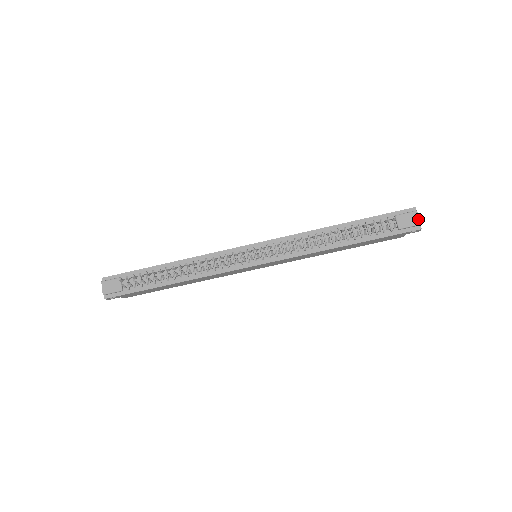
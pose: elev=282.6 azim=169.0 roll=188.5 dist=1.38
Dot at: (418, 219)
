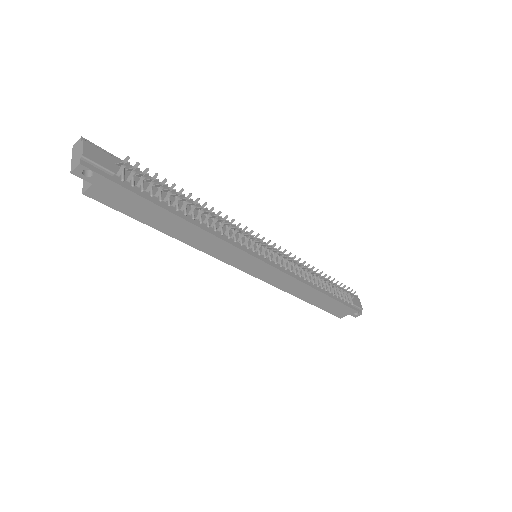
Dot at: occluded
